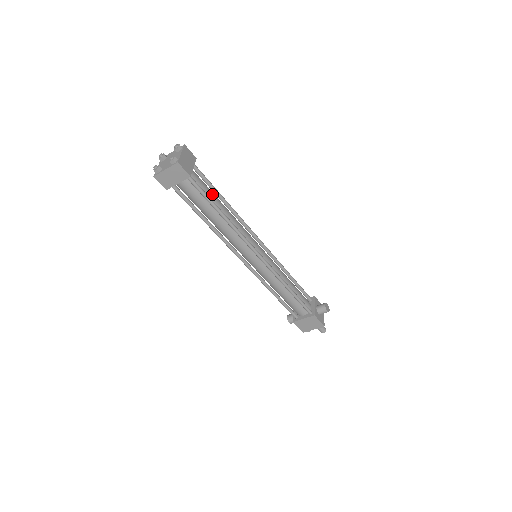
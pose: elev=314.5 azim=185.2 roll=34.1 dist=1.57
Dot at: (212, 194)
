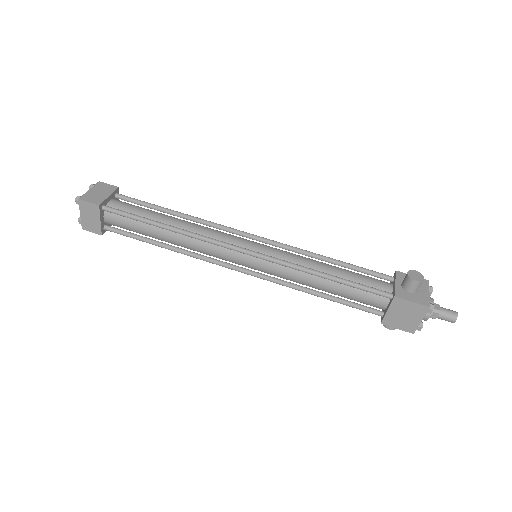
Dot at: (148, 212)
